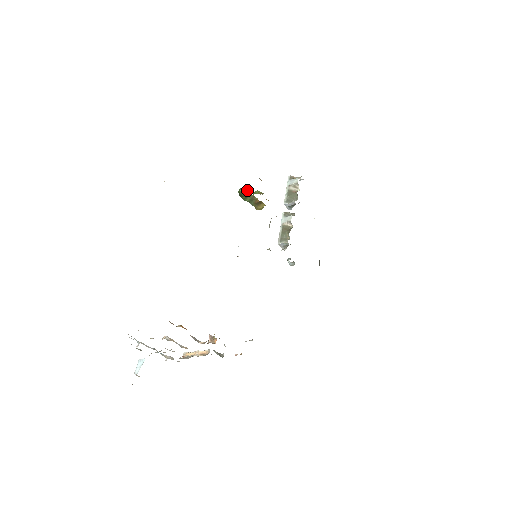
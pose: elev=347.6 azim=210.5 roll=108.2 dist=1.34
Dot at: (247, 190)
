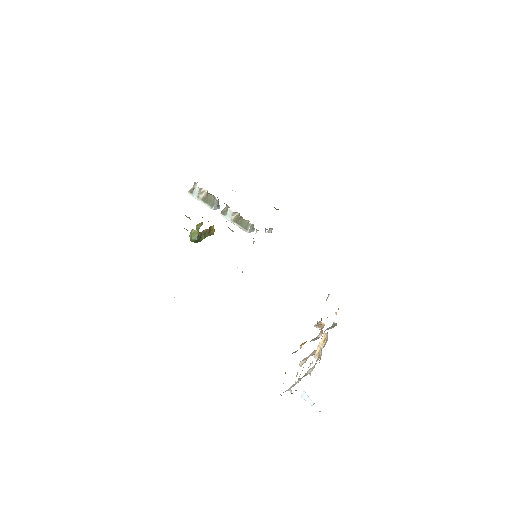
Dot at: (195, 234)
